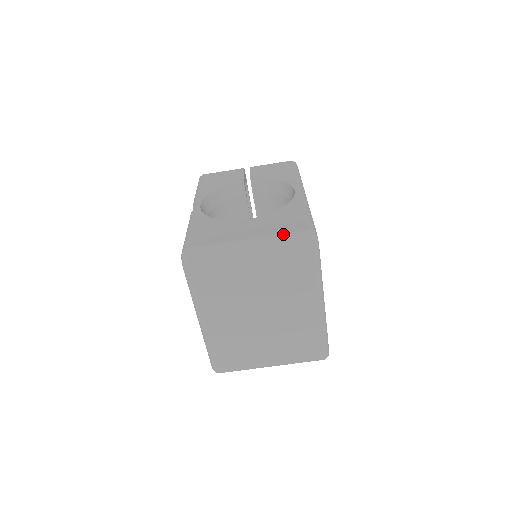
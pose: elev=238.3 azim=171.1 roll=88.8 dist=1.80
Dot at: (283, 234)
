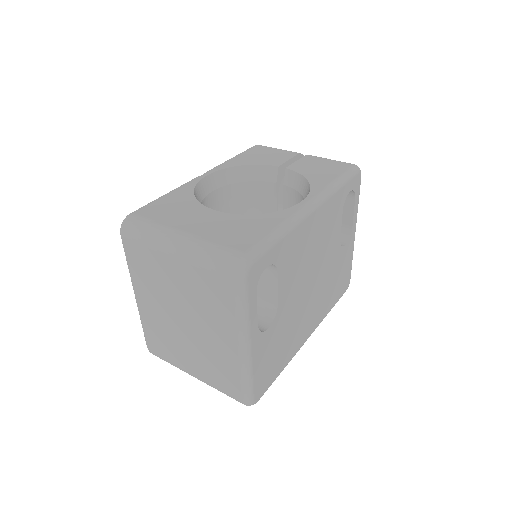
Dot at: (216, 244)
